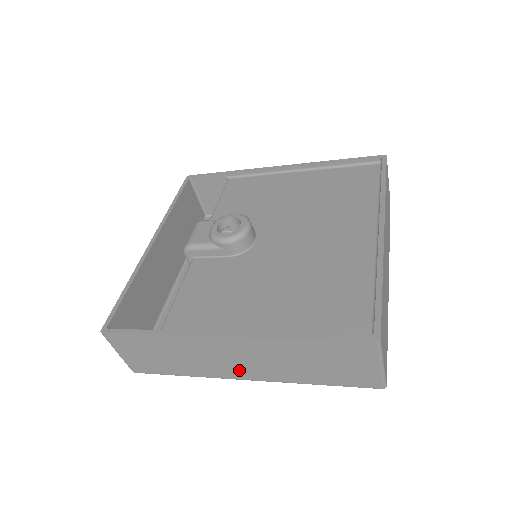
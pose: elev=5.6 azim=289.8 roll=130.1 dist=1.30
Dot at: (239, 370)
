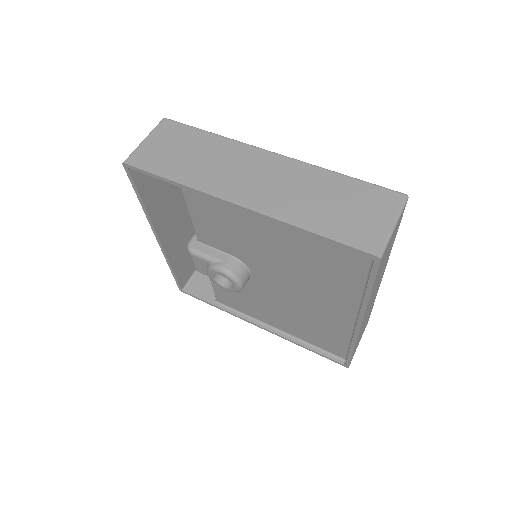
Dot at: occluded
